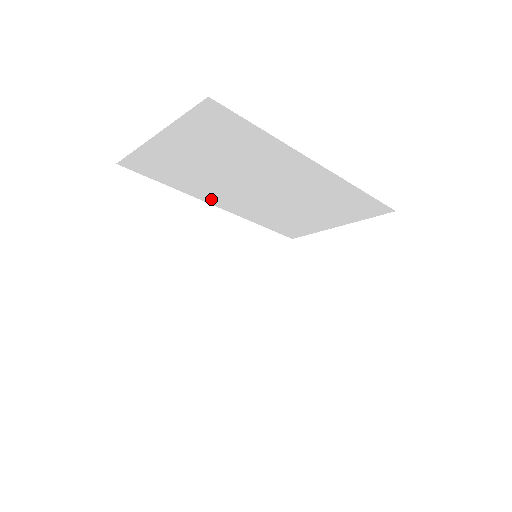
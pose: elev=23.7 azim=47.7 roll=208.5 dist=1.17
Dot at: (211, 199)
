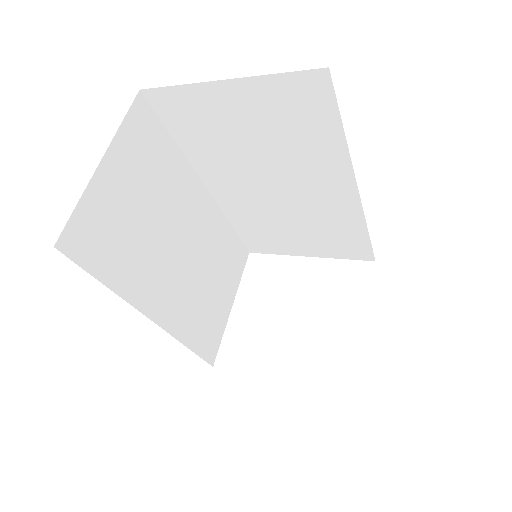
Dot at: (209, 178)
